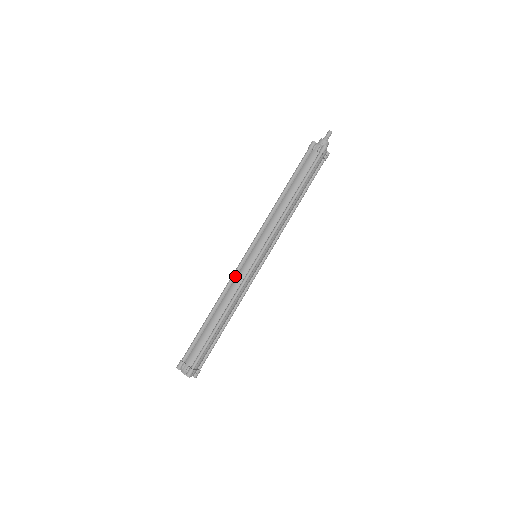
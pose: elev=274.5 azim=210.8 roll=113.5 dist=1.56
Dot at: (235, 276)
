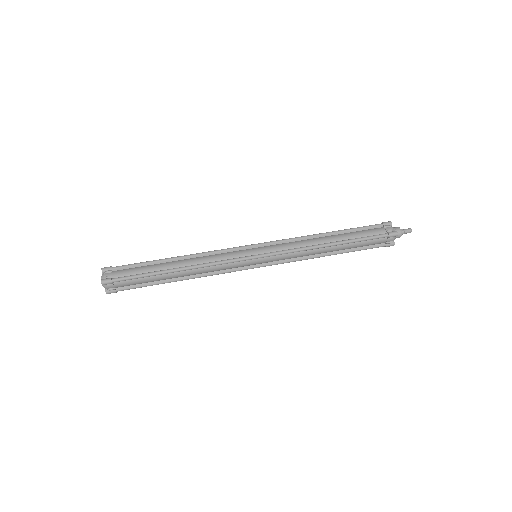
Dot at: (224, 252)
